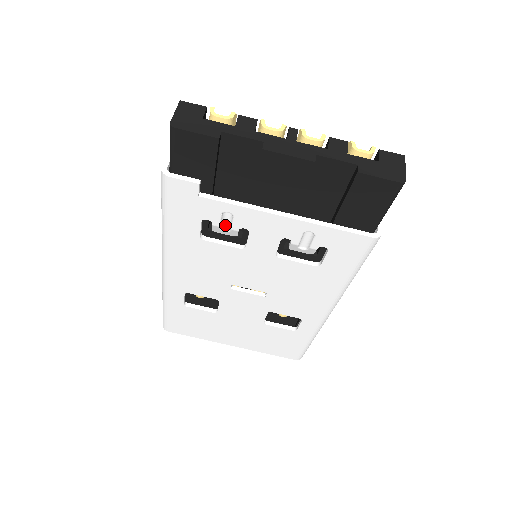
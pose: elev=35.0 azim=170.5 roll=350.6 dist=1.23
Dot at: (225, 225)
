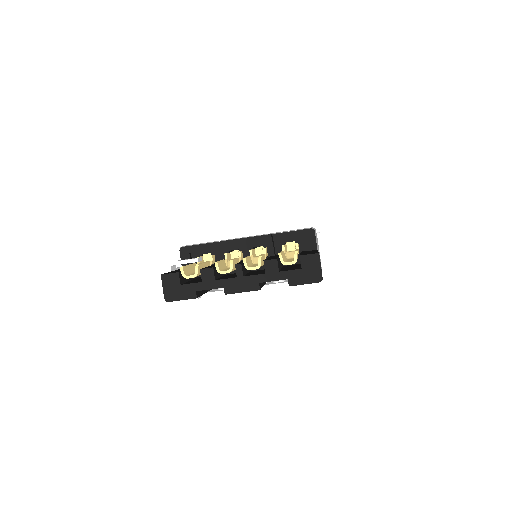
Dot at: occluded
